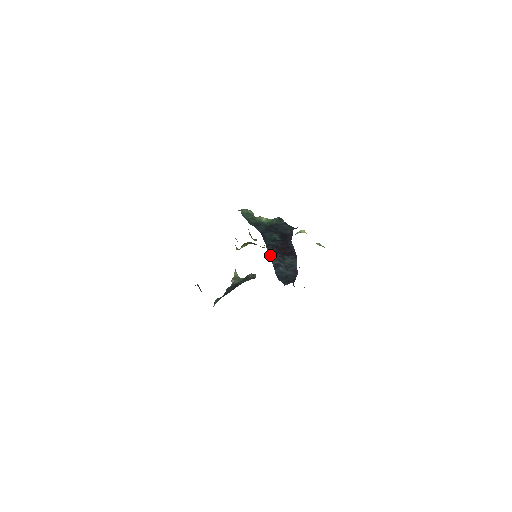
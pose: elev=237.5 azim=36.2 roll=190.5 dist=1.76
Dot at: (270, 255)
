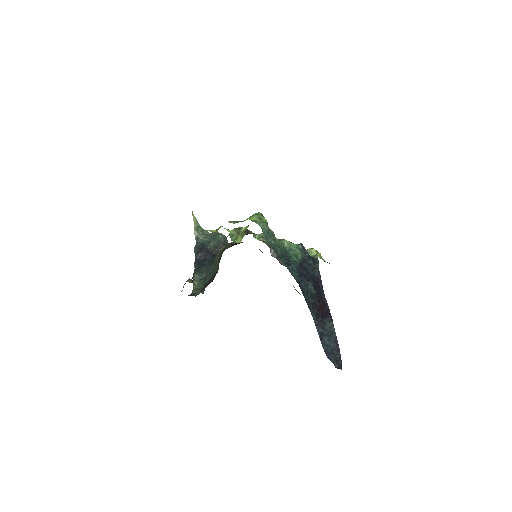
Dot at: (314, 321)
